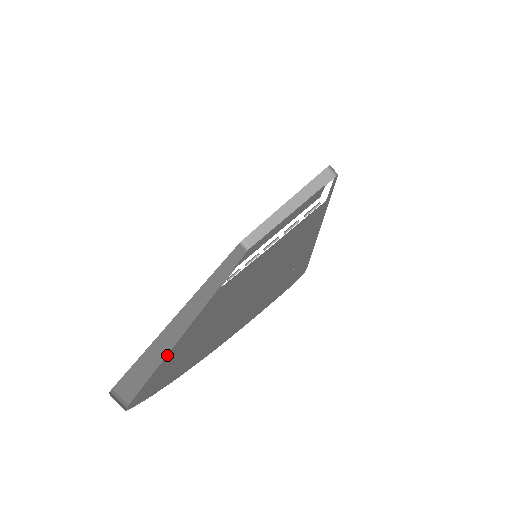
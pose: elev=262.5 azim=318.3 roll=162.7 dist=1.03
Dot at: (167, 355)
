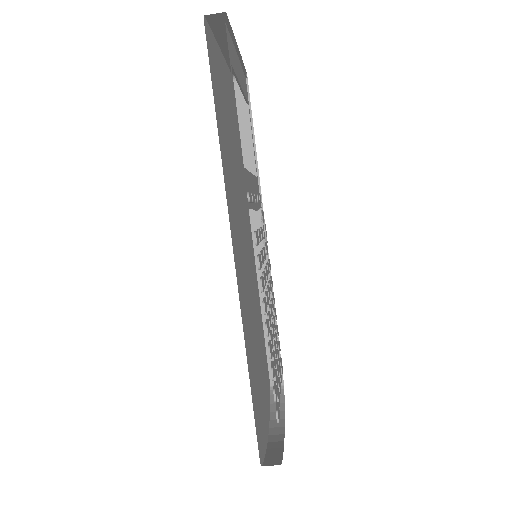
Dot at: occluded
